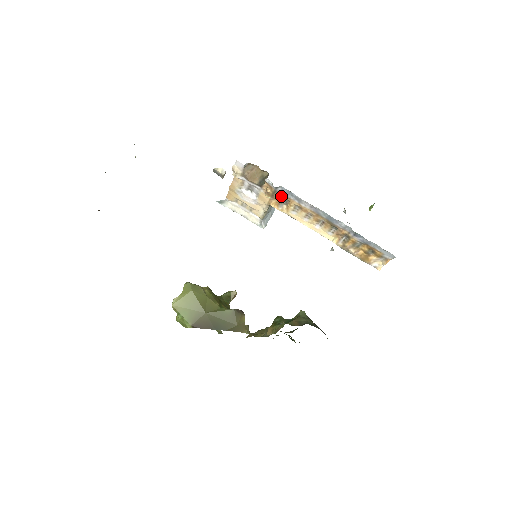
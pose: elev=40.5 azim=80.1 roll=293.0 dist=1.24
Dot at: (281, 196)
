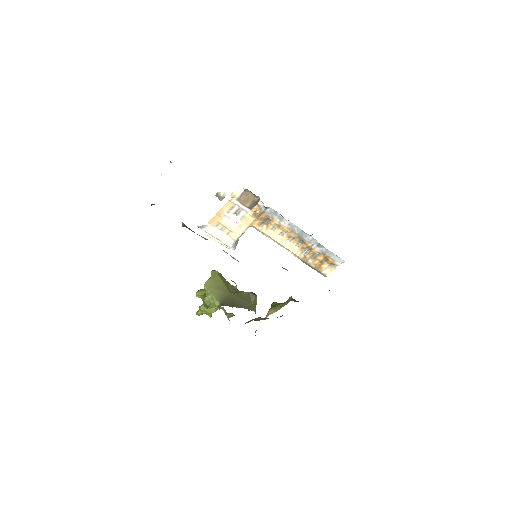
Dot at: (266, 217)
